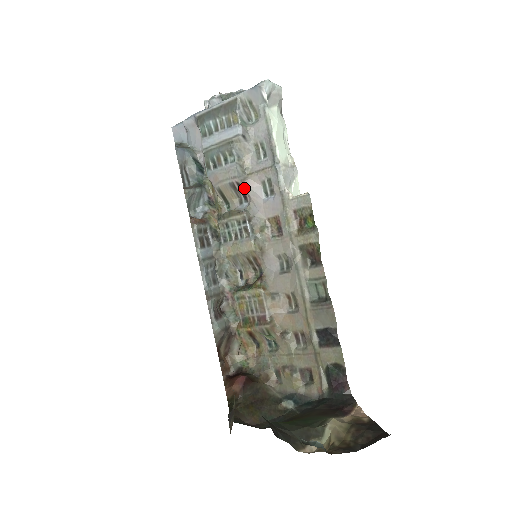
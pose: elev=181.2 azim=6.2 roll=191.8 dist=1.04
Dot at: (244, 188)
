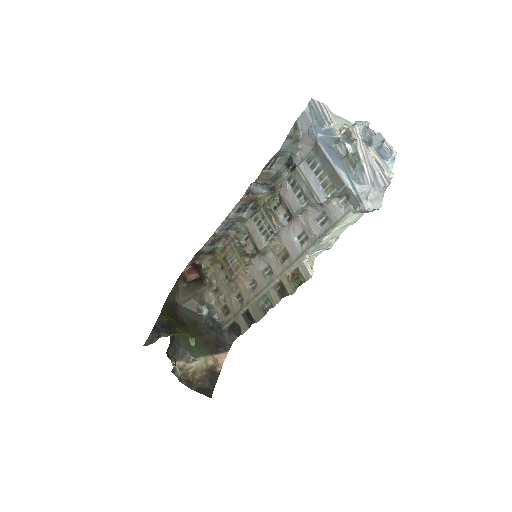
Dot at: (292, 219)
